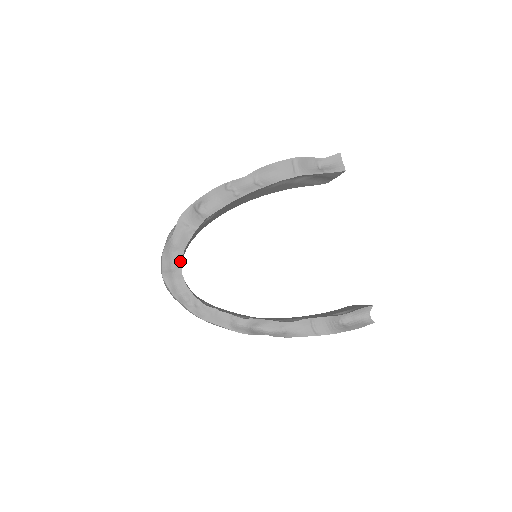
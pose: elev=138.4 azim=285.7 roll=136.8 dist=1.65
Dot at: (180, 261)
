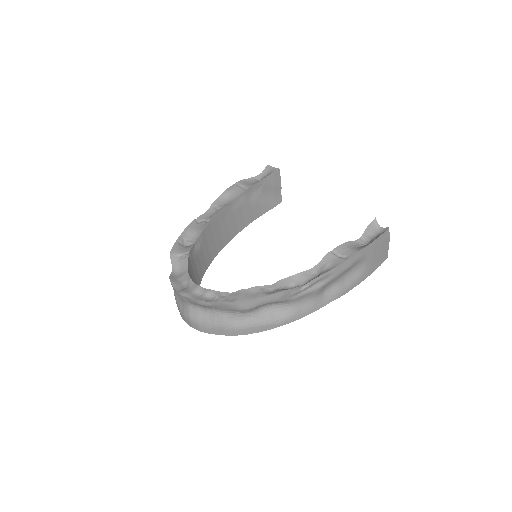
Dot at: (189, 279)
